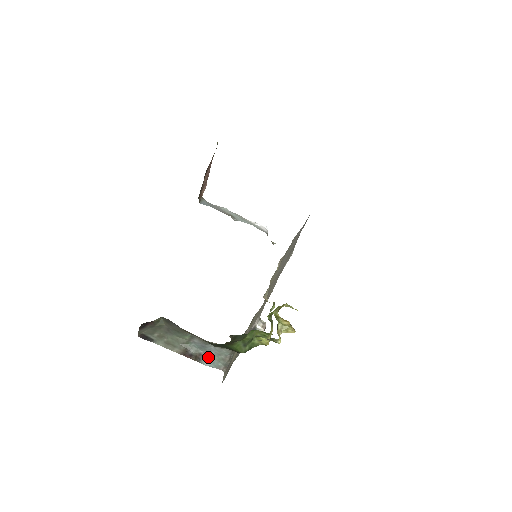
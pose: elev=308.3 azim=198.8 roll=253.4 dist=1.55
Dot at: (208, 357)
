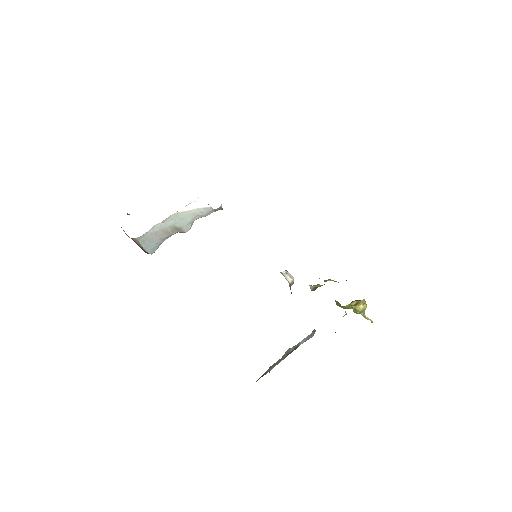
Dot at: (301, 341)
